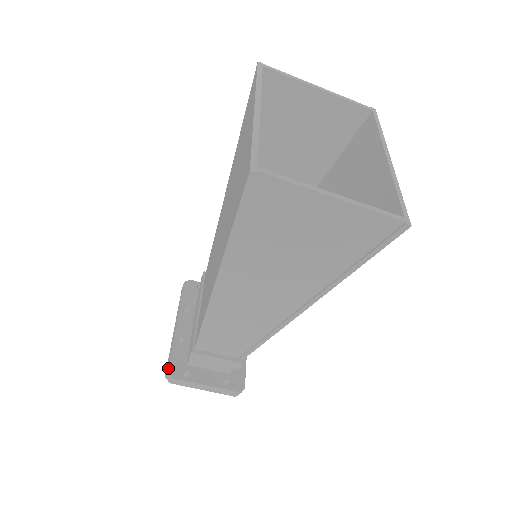
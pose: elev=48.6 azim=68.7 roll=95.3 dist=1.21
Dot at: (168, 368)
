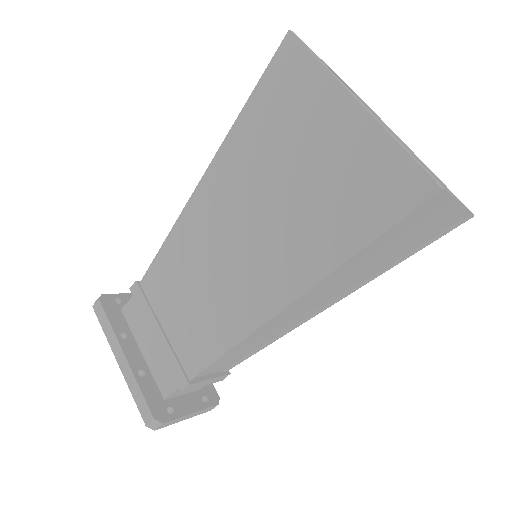
Dot at: (152, 414)
